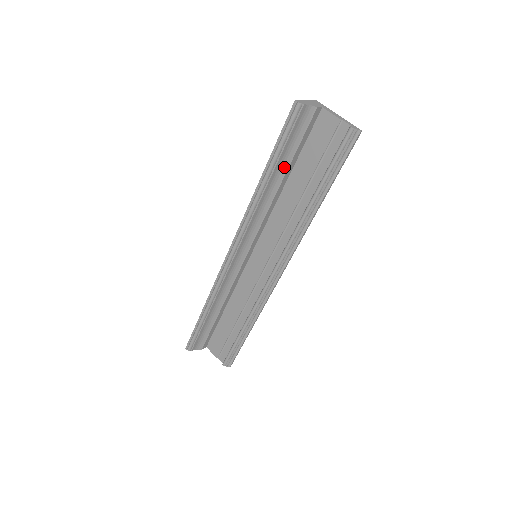
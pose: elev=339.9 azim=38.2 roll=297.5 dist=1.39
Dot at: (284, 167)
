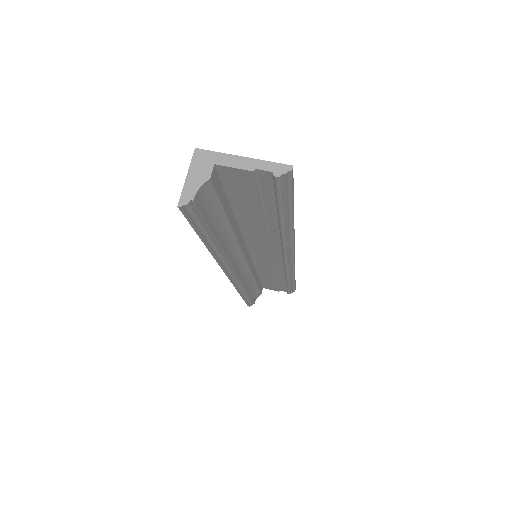
Dot at: (222, 223)
